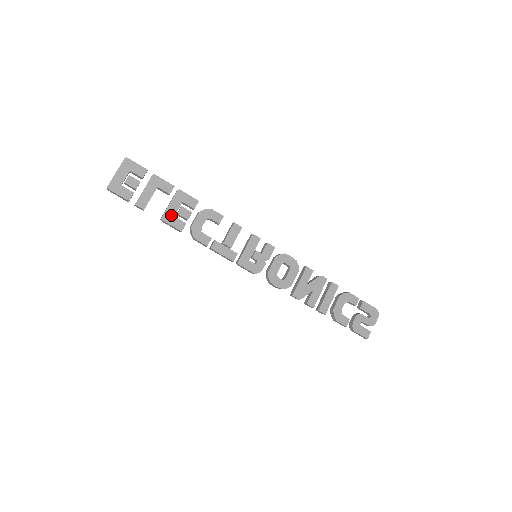
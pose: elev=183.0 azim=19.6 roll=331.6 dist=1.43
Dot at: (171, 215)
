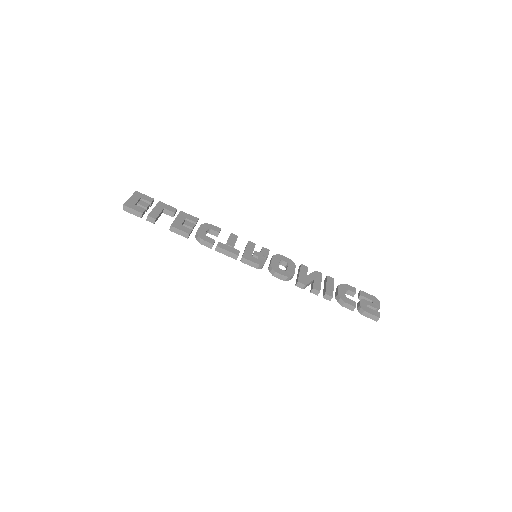
Dot at: (178, 224)
